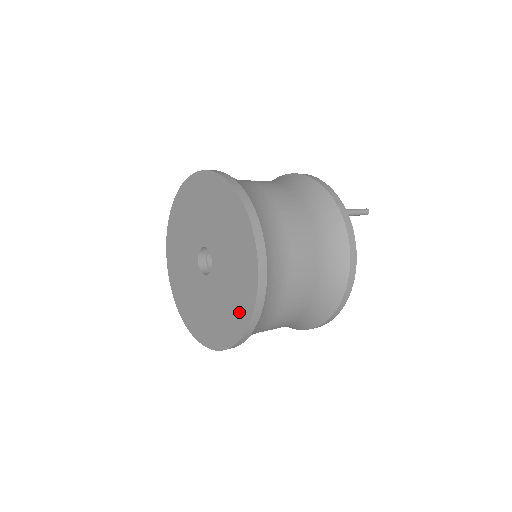
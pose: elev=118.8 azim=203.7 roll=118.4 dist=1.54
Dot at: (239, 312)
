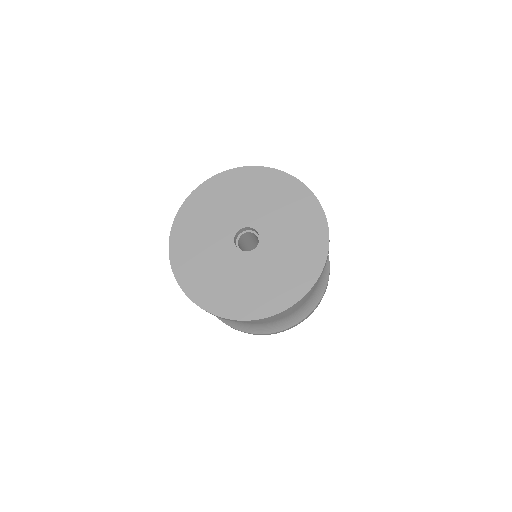
Dot at: (313, 244)
